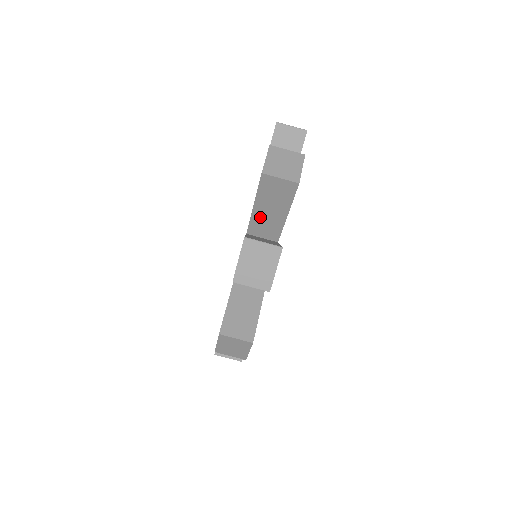
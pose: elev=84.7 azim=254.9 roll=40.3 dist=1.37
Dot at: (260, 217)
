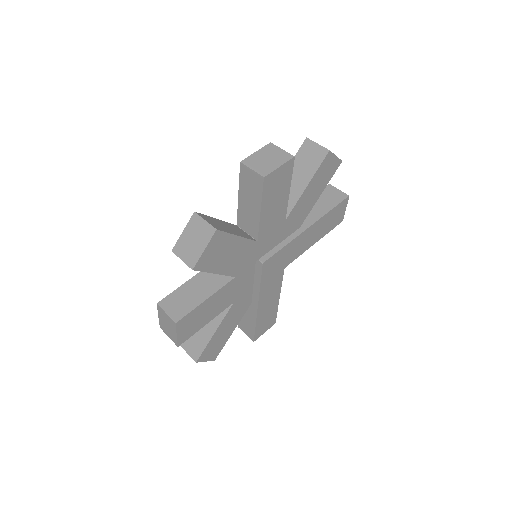
Dot at: occluded
